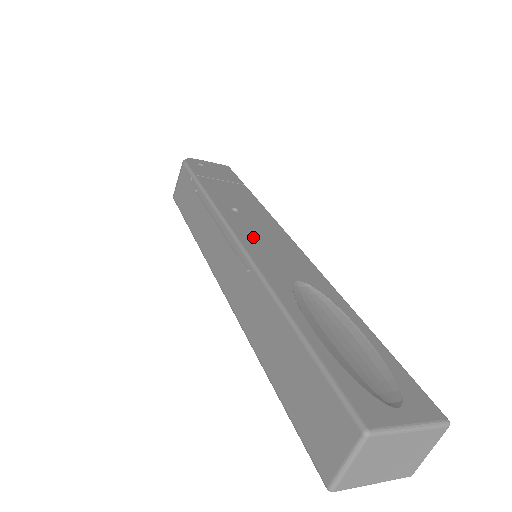
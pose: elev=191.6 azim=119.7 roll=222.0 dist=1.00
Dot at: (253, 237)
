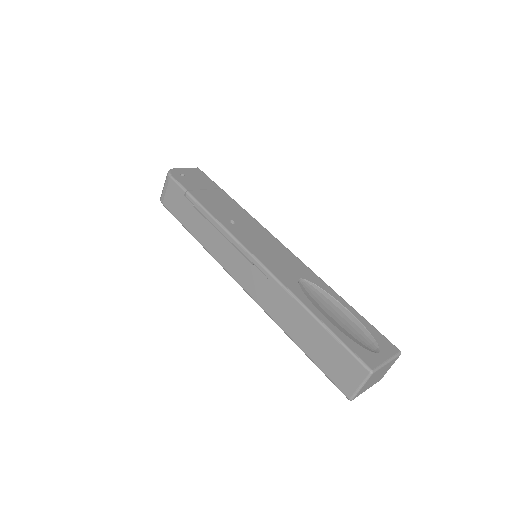
Dot at: (257, 247)
